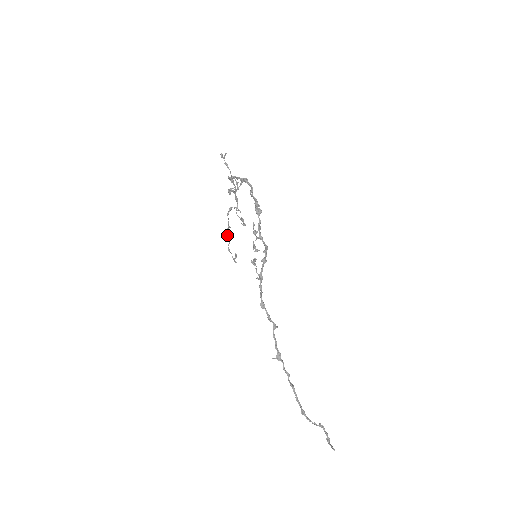
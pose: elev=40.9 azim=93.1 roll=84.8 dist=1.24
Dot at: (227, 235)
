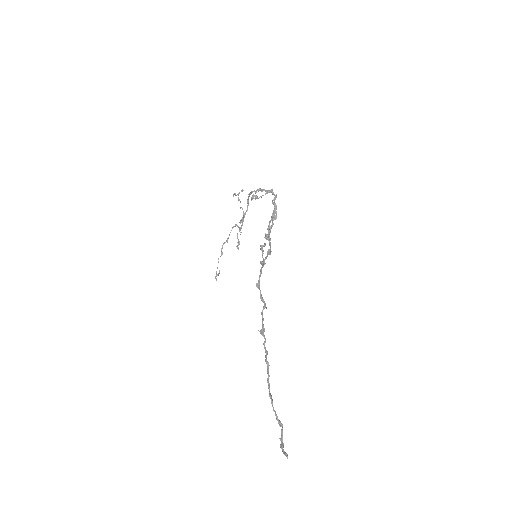
Dot at: (222, 248)
